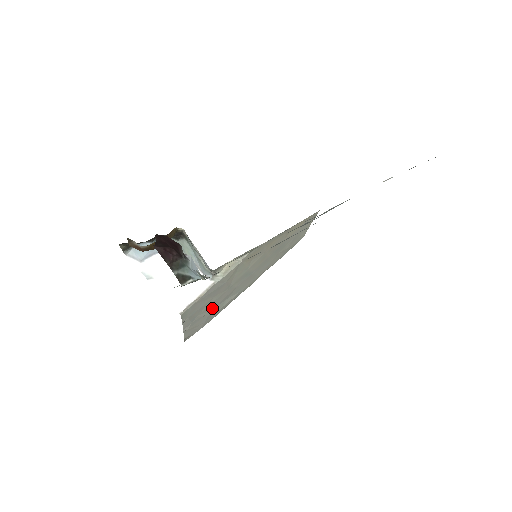
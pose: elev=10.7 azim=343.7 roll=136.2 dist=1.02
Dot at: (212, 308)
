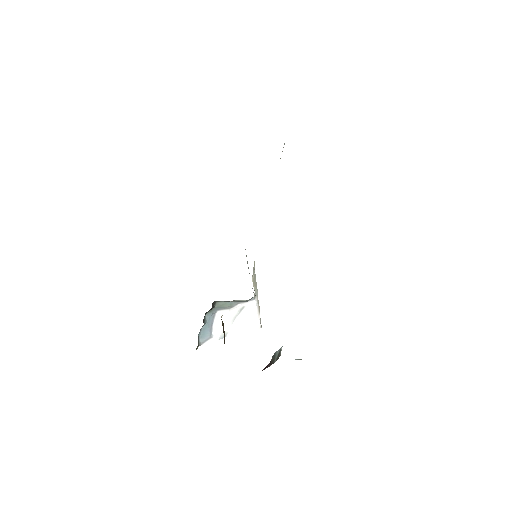
Dot at: occluded
